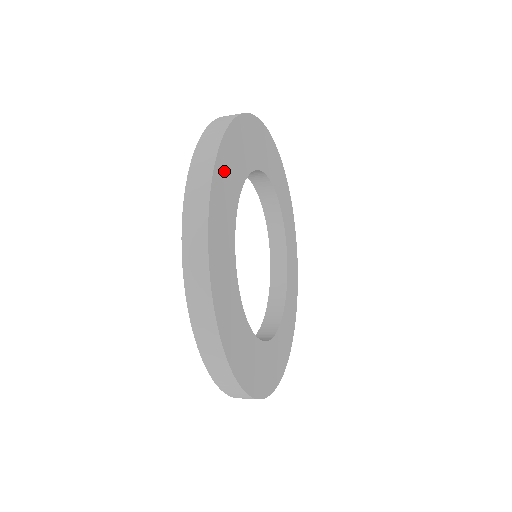
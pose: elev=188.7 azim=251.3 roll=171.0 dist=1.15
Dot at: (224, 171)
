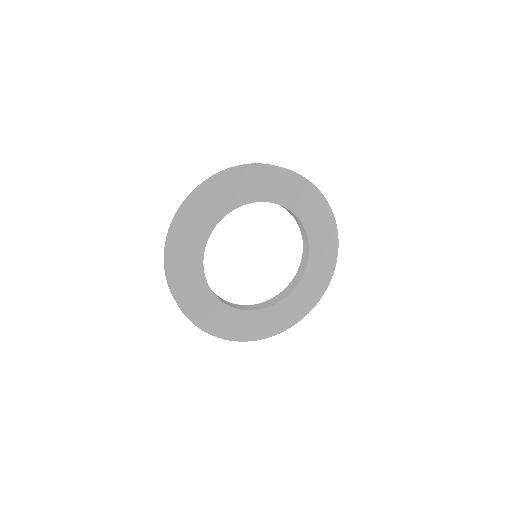
Dot at: (185, 231)
